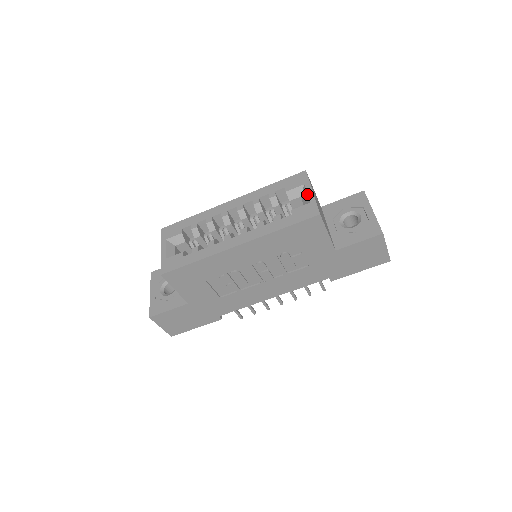
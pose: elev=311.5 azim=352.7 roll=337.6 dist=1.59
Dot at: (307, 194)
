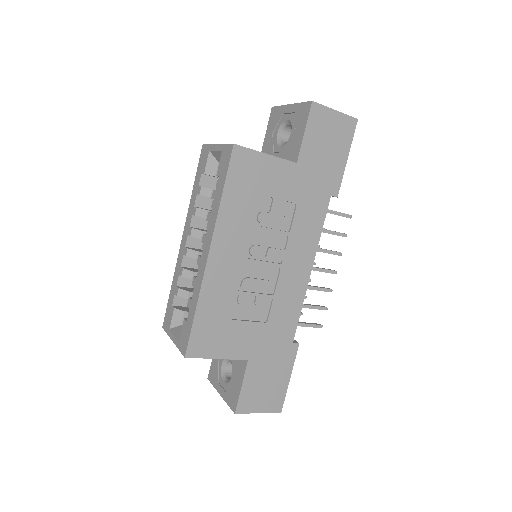
Dot at: (215, 151)
